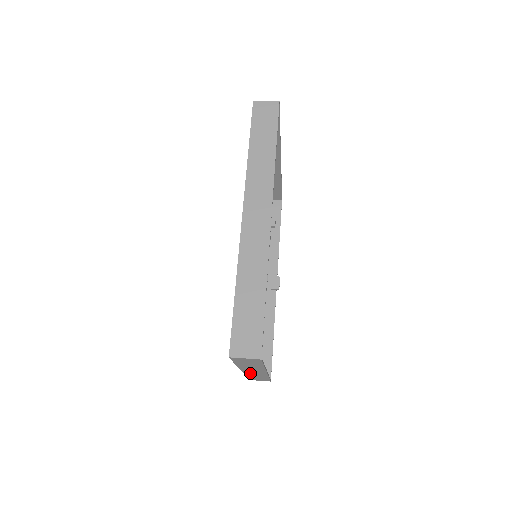
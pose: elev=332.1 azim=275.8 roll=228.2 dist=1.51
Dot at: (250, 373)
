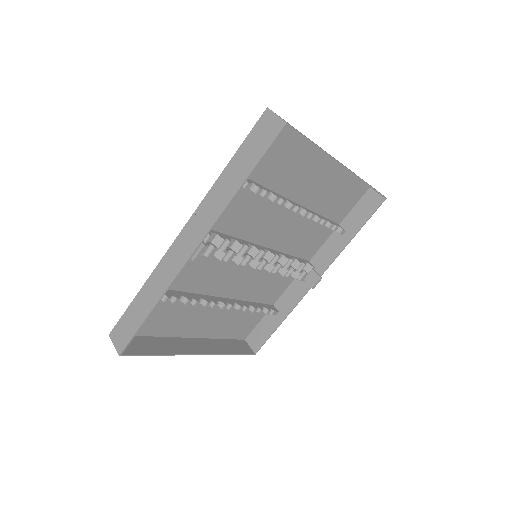
Dot at: (202, 342)
